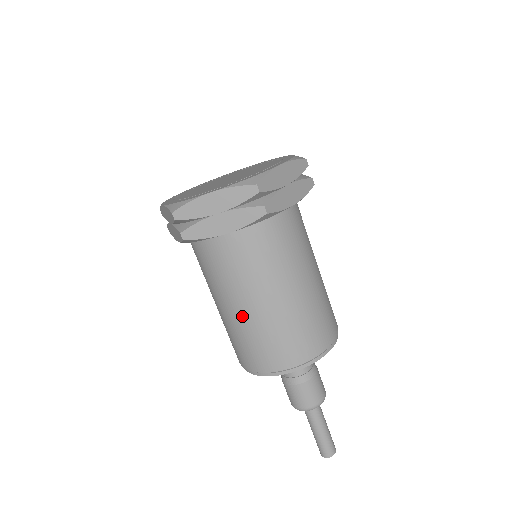
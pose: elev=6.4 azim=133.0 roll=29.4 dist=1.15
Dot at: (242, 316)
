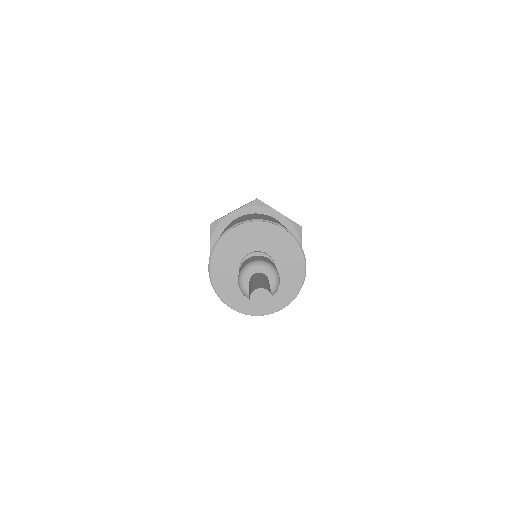
Dot at: (266, 217)
